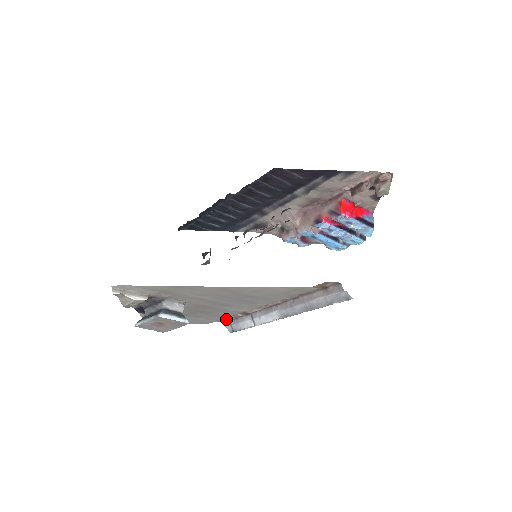
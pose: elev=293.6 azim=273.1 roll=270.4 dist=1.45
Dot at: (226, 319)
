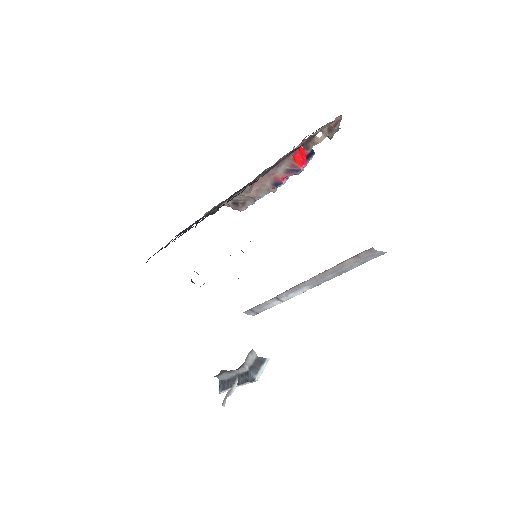
Dot at: occluded
